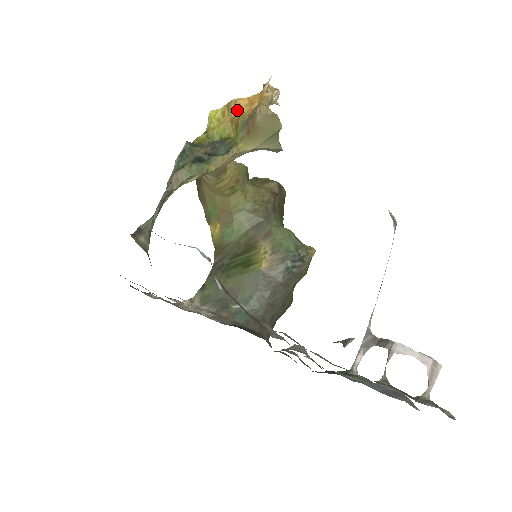
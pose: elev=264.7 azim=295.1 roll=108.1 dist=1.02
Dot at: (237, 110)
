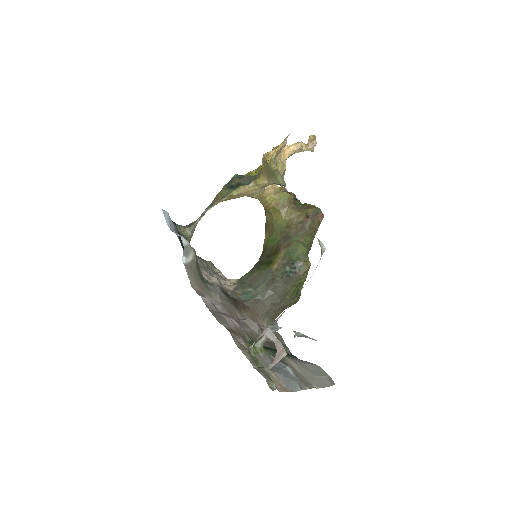
Dot at: occluded
